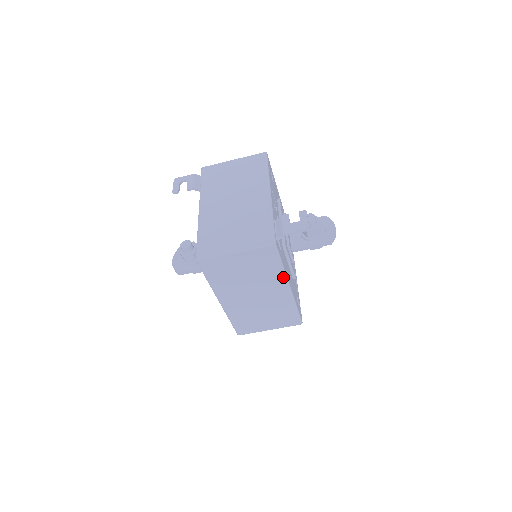
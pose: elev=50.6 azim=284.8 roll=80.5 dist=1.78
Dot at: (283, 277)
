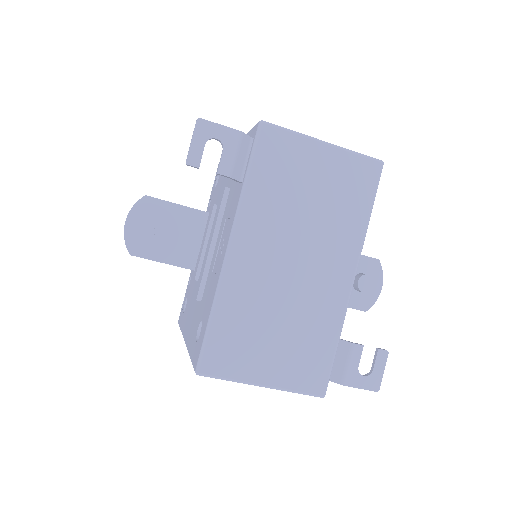
Dot at: occluded
